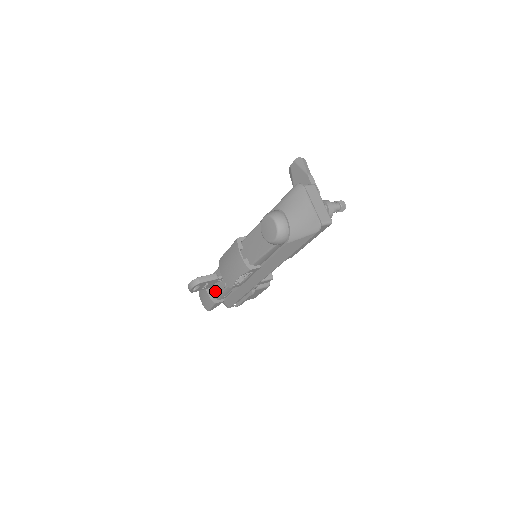
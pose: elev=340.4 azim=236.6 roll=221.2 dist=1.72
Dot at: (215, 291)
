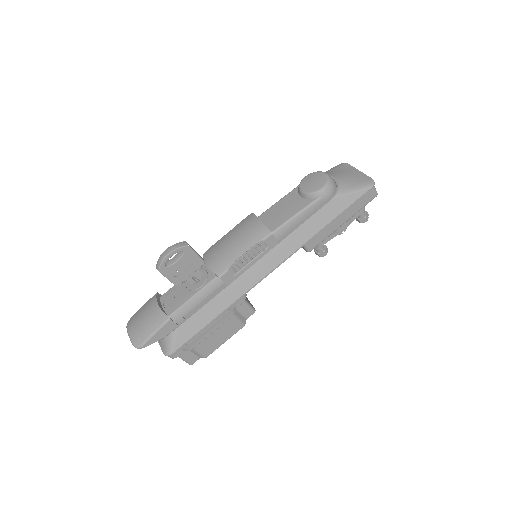
Dot at: (174, 304)
